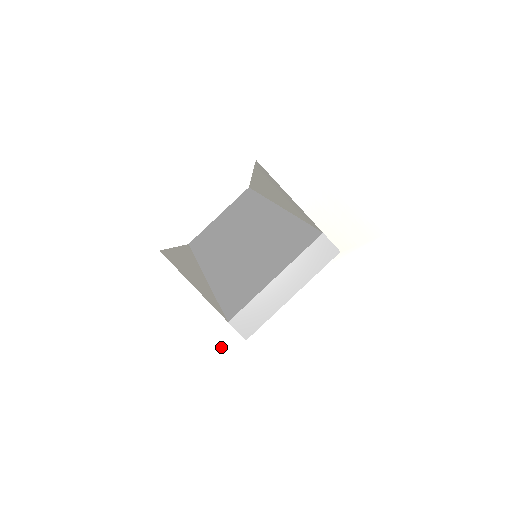
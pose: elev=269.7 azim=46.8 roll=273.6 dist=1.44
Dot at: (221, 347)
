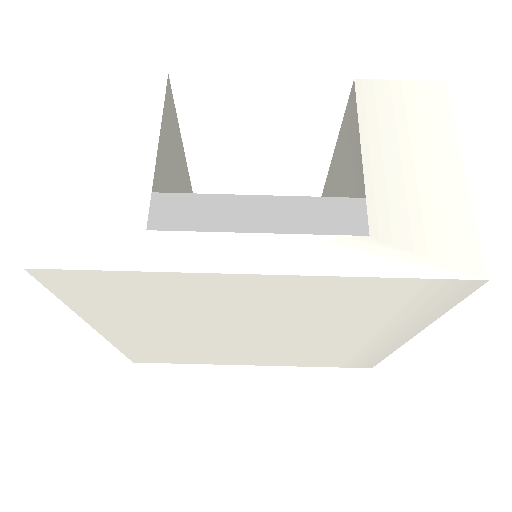
Dot at: (111, 211)
